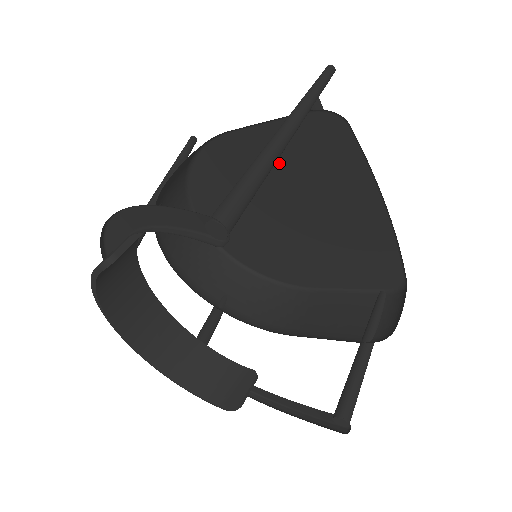
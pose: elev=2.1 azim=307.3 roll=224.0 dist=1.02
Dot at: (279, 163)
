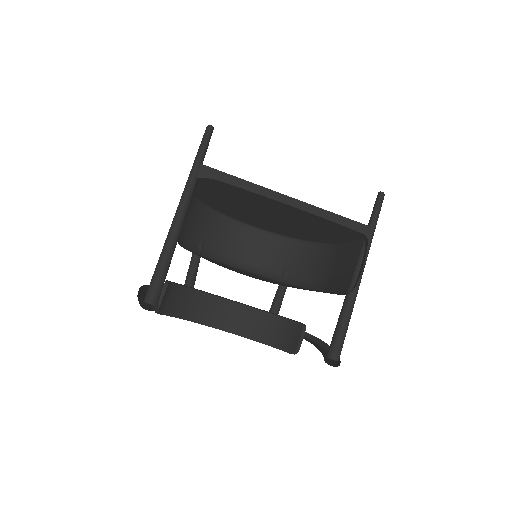
Dot at: (226, 198)
